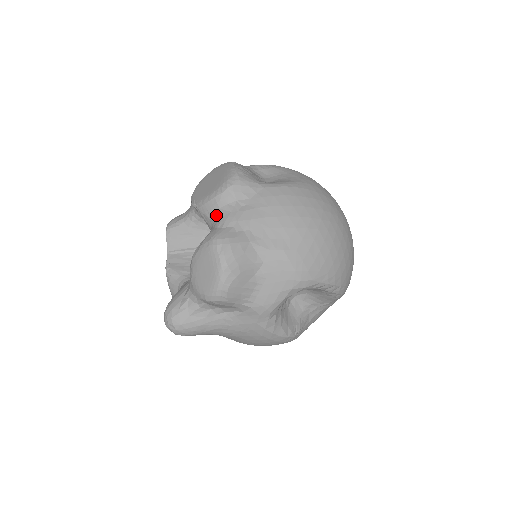
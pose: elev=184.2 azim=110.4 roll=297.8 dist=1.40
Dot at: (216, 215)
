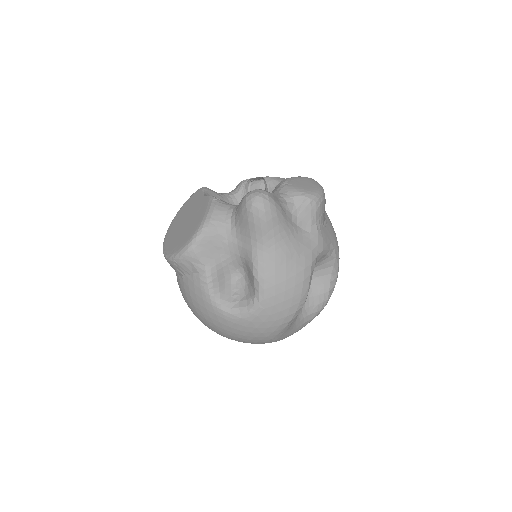
Dot at: occluded
